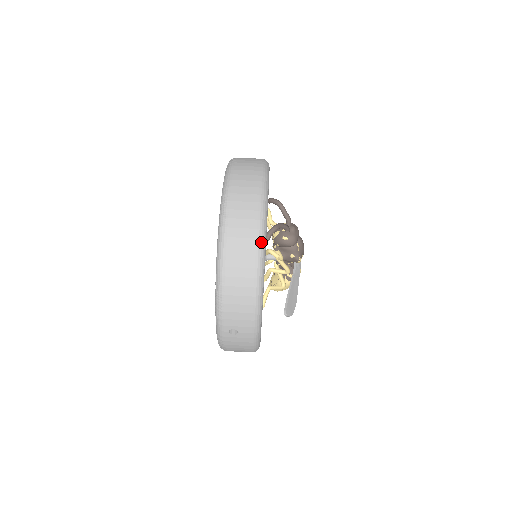
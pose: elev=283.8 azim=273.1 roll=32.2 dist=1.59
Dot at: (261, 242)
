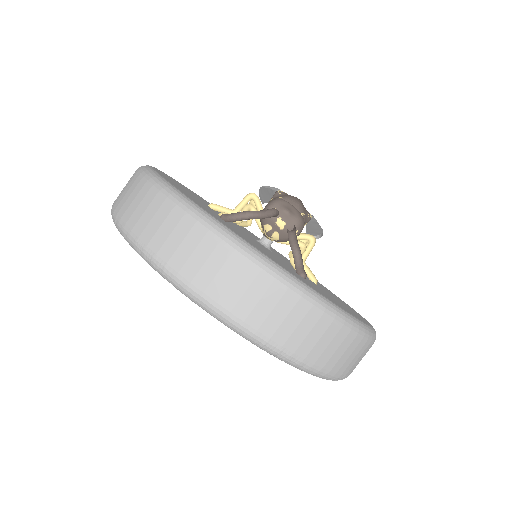
Dot at: (347, 322)
